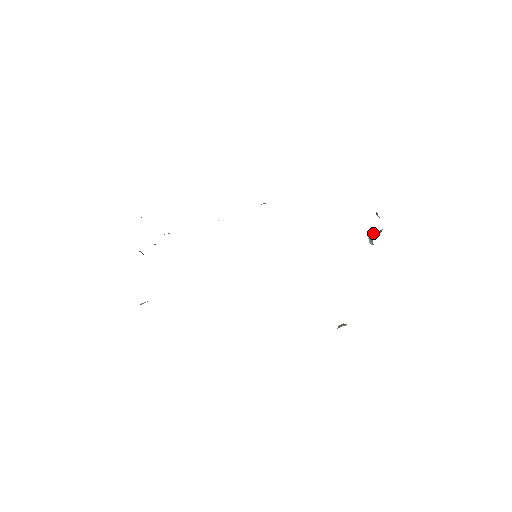
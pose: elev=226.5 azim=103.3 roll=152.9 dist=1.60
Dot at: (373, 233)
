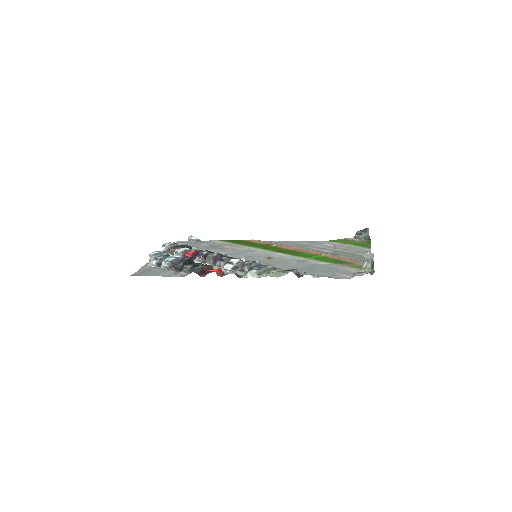
Dot at: (368, 257)
